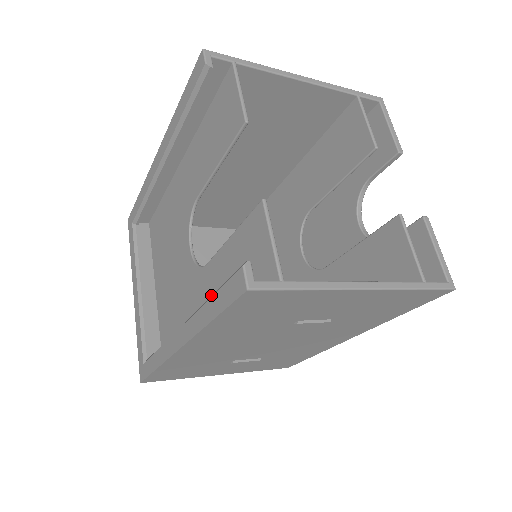
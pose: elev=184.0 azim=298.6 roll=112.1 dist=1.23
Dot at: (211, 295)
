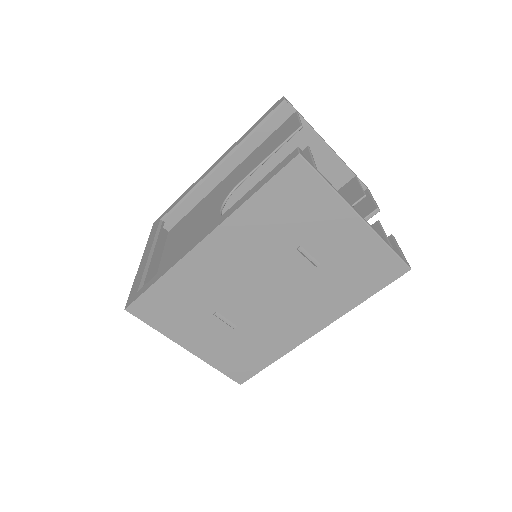
Dot at: occluded
